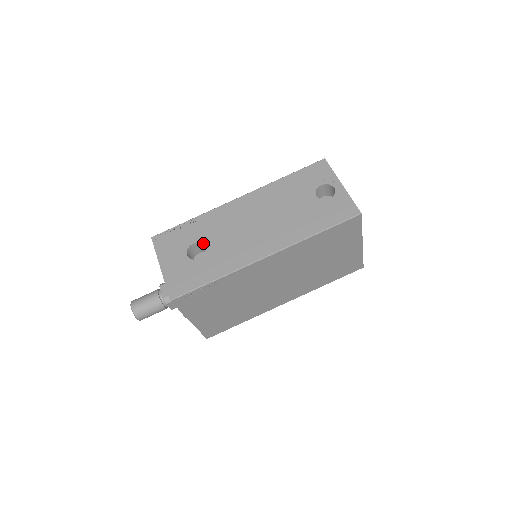
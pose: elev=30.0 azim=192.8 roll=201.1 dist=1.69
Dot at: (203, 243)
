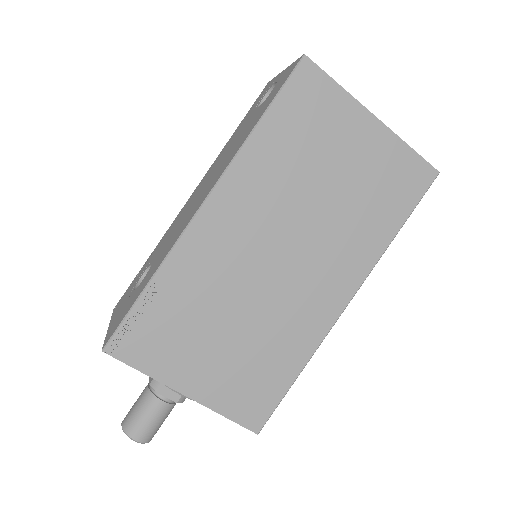
Dot at: (150, 263)
